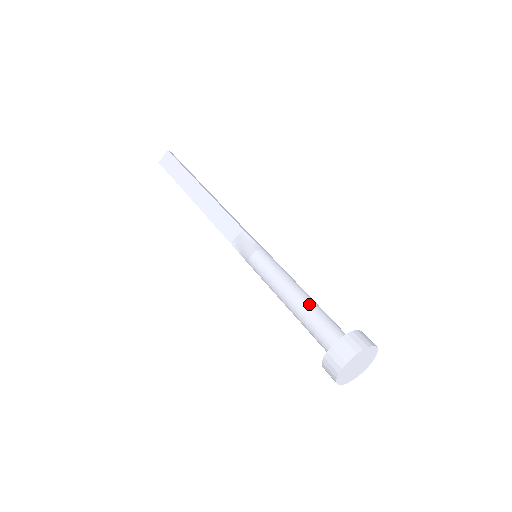
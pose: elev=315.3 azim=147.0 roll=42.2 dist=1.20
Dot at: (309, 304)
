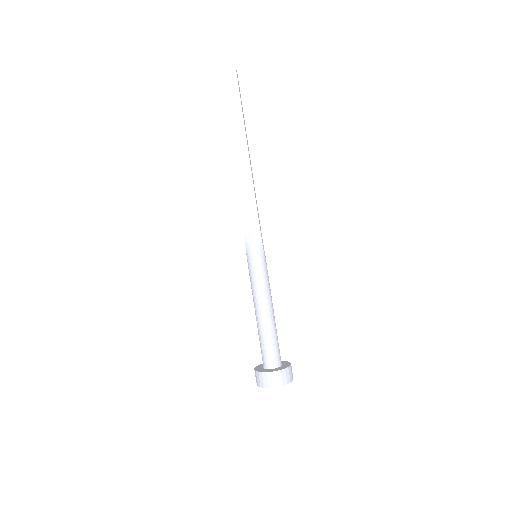
Dot at: (273, 328)
